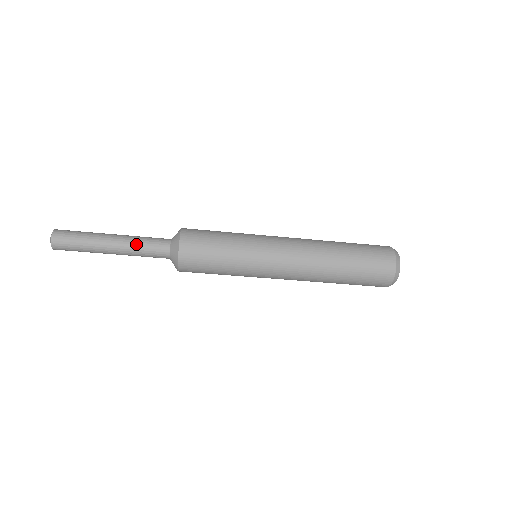
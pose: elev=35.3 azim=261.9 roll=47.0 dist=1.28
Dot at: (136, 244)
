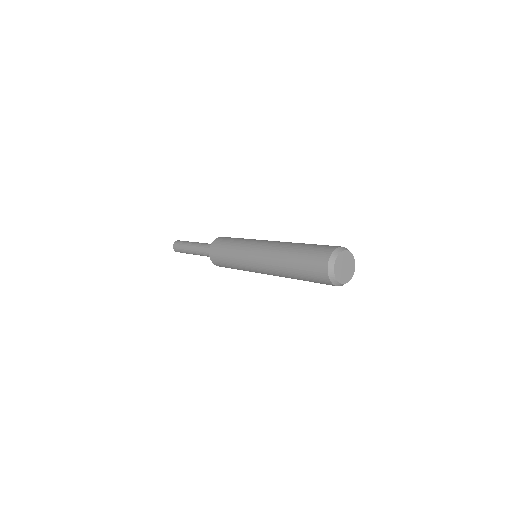
Dot at: (200, 251)
